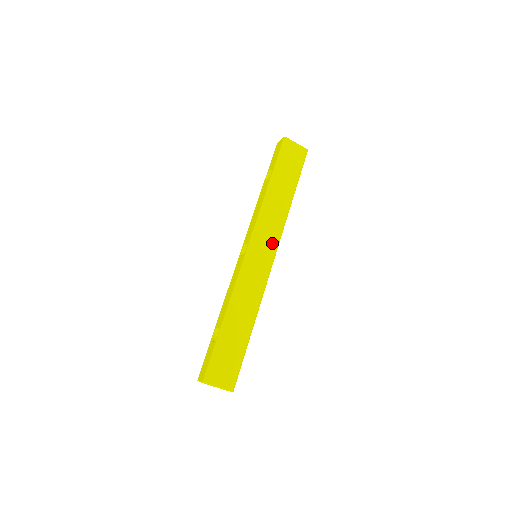
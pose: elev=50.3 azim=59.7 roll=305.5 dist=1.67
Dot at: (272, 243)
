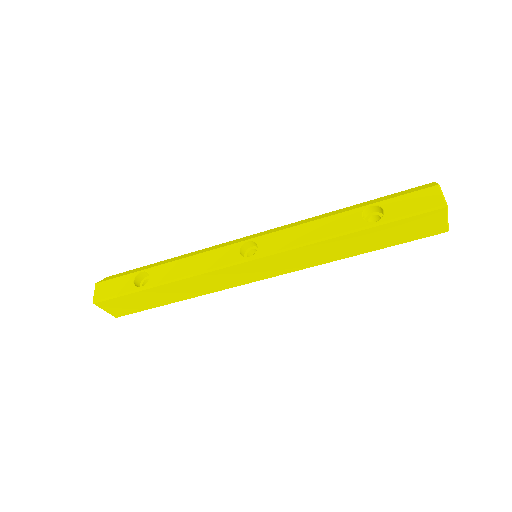
Dot at: (280, 270)
